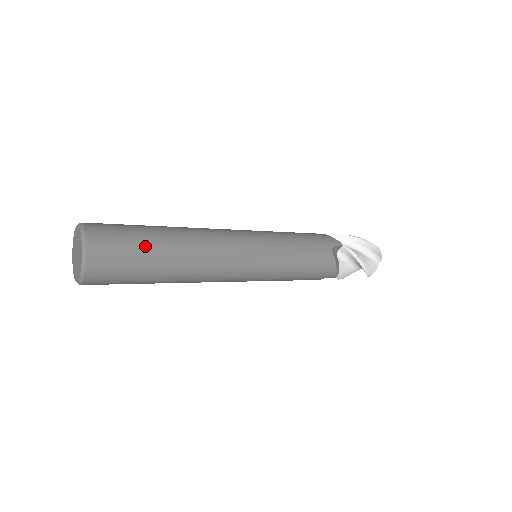
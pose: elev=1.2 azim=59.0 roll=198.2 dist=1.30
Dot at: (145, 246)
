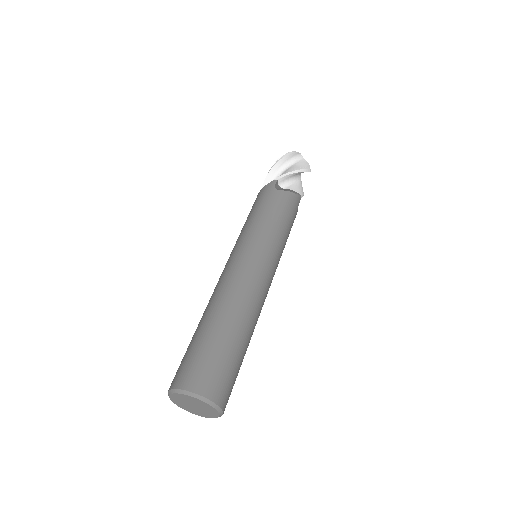
Dot at: (241, 364)
